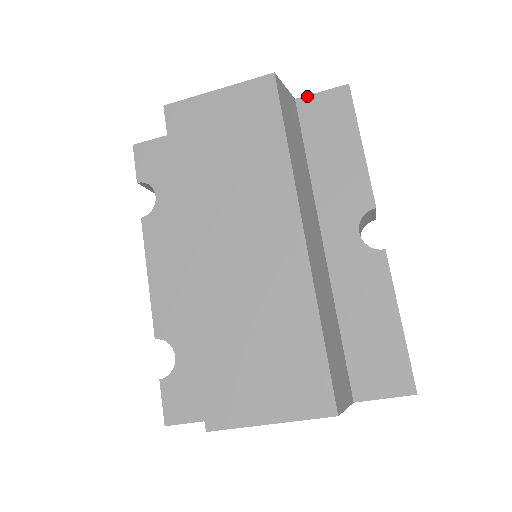
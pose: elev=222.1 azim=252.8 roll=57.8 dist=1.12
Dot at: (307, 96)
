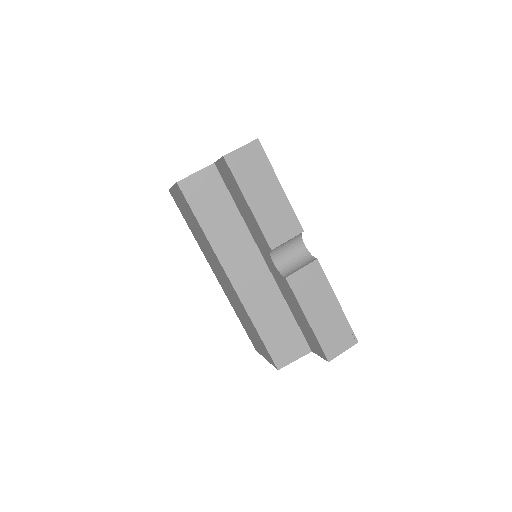
Dot at: (216, 162)
